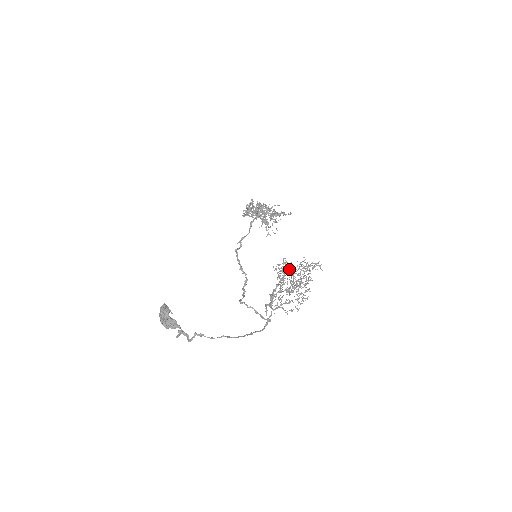
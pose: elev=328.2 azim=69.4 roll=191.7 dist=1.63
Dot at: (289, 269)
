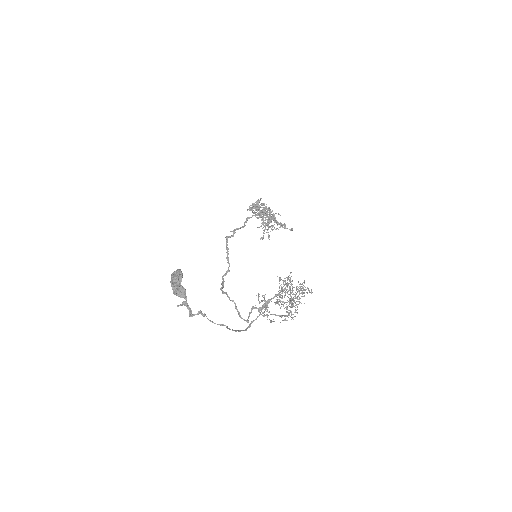
Dot at: occluded
